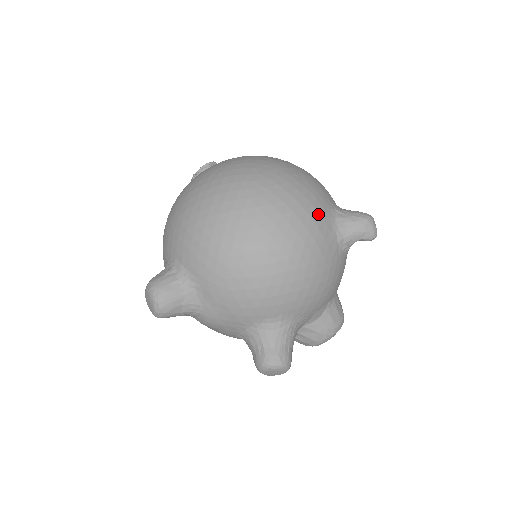
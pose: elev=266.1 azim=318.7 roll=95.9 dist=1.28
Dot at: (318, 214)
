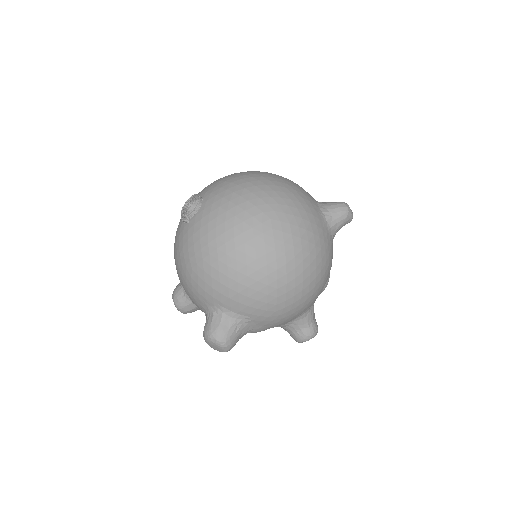
Dot at: (320, 229)
